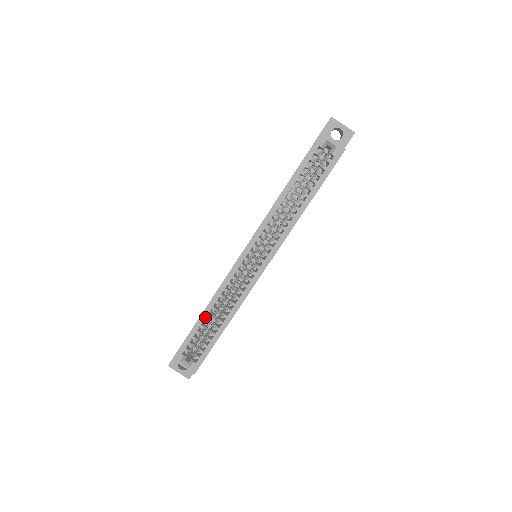
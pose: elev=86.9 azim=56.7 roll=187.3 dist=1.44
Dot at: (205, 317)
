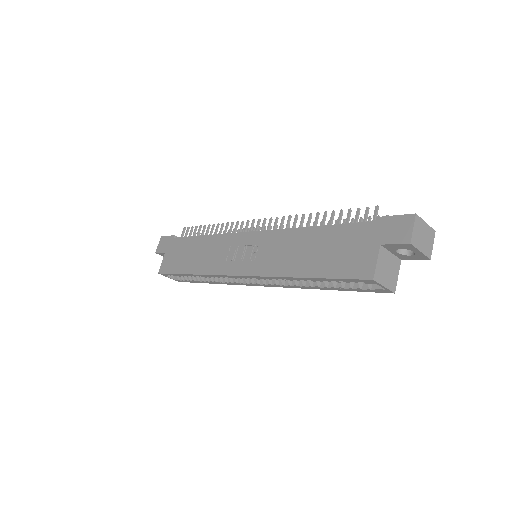
Dot at: (191, 276)
